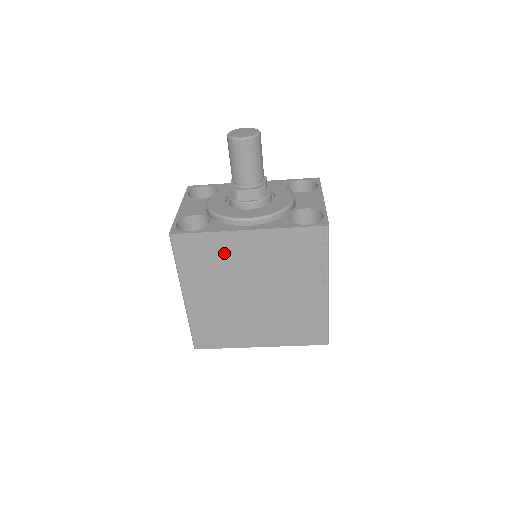
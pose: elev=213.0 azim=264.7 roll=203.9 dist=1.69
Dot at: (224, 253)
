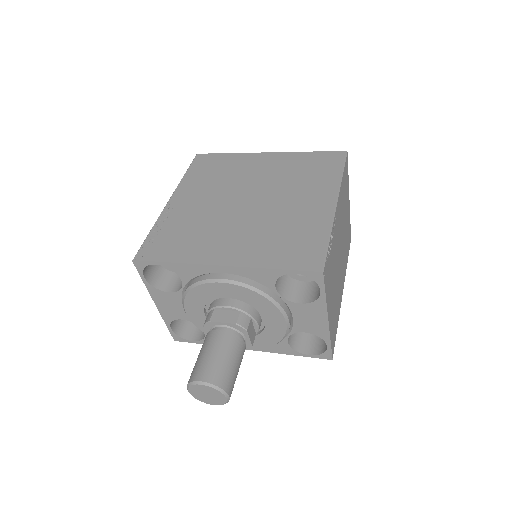
Dot at: occluded
